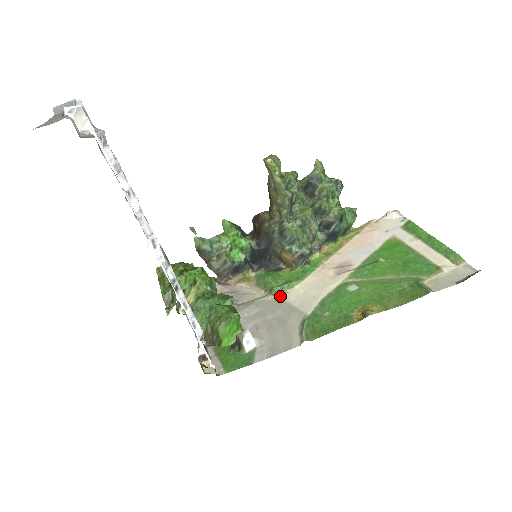
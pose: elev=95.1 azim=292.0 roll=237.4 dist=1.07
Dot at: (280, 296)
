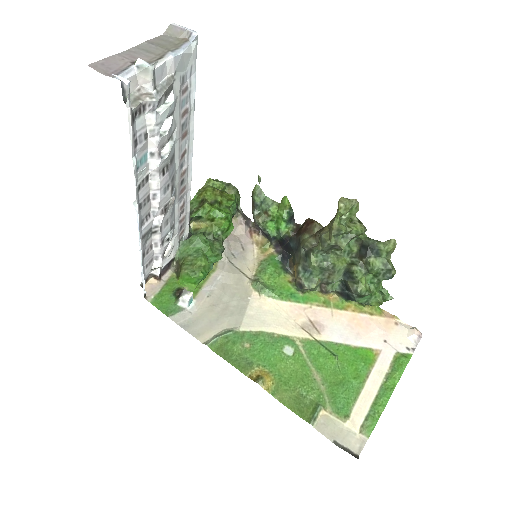
Dot at: (253, 292)
